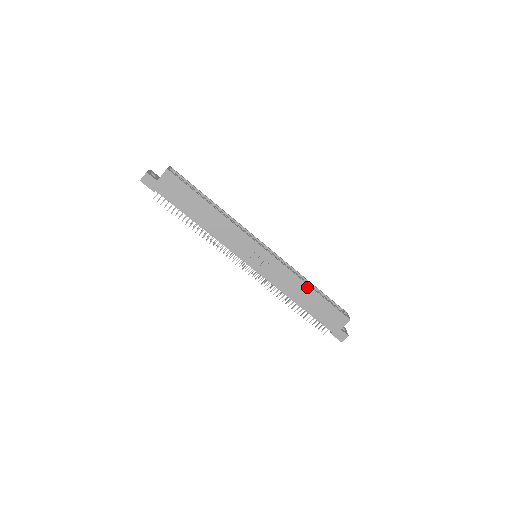
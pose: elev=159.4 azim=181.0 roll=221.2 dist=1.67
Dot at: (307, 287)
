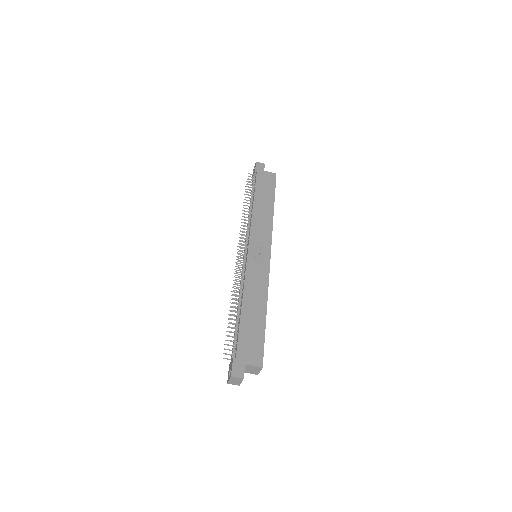
Dot at: (264, 305)
